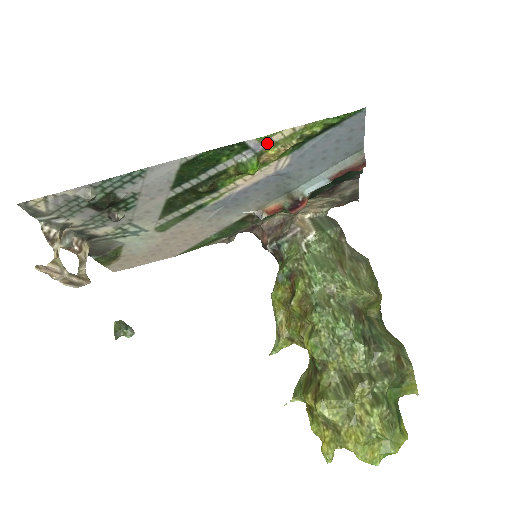
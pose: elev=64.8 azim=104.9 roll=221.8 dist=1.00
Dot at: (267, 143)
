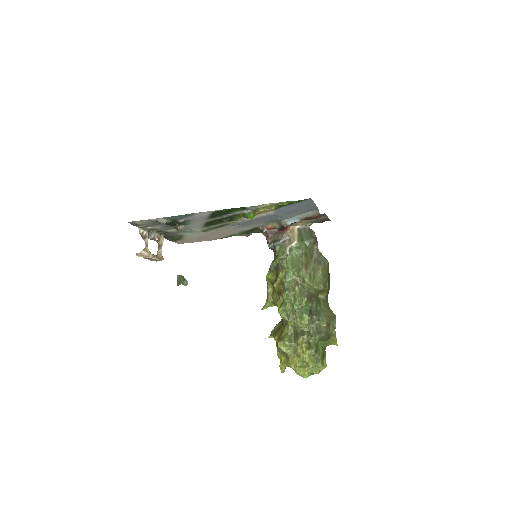
Dot at: (258, 207)
